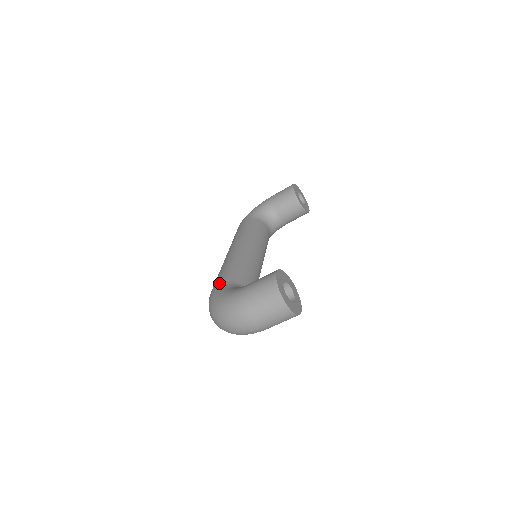
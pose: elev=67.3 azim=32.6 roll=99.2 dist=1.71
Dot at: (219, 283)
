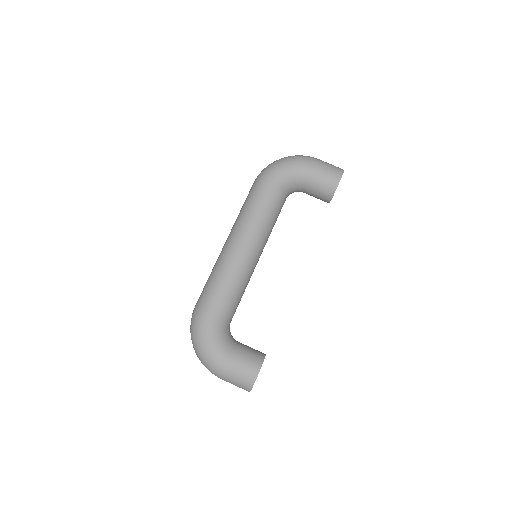
Dot at: (212, 312)
